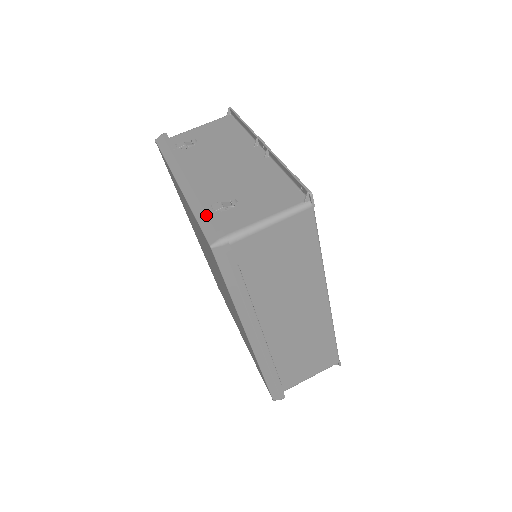
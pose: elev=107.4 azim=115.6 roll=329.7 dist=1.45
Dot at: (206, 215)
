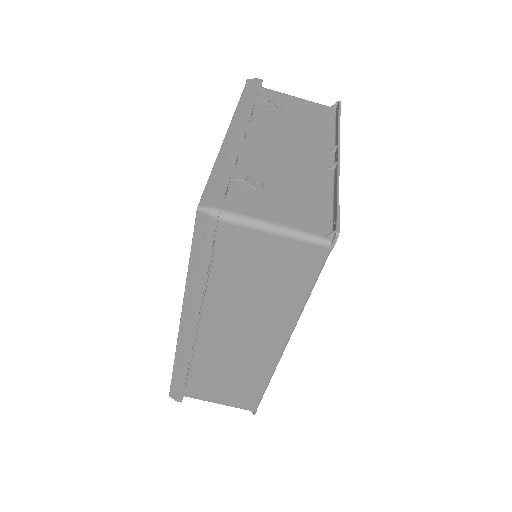
Dot at: (222, 176)
